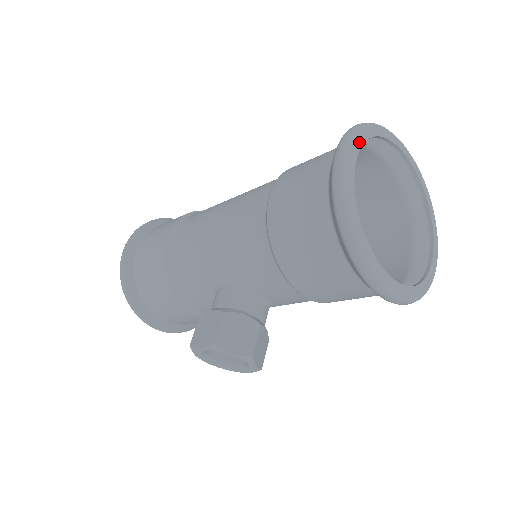
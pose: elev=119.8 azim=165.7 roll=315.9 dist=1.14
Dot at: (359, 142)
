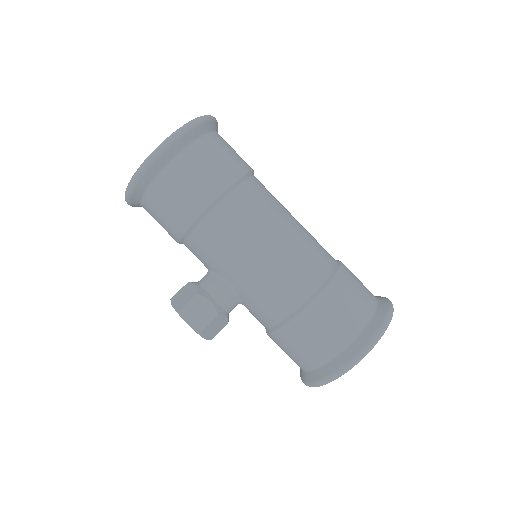
Dot at: occluded
